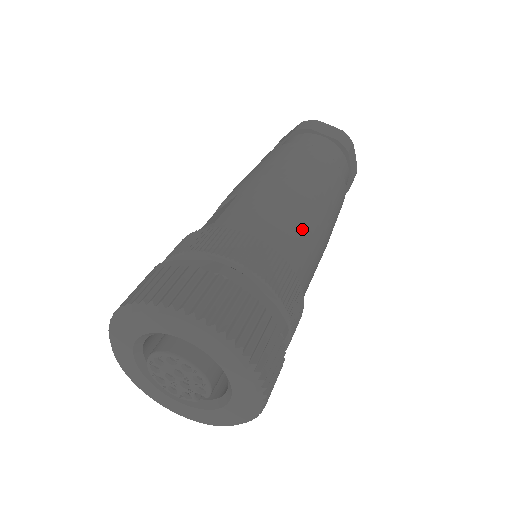
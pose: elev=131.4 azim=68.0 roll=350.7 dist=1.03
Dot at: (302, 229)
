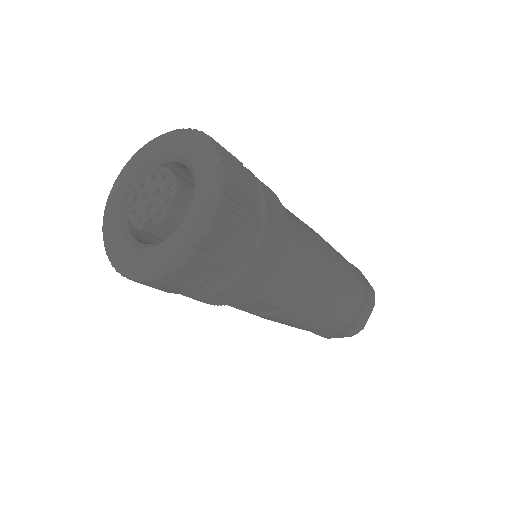
Dot at: (308, 250)
